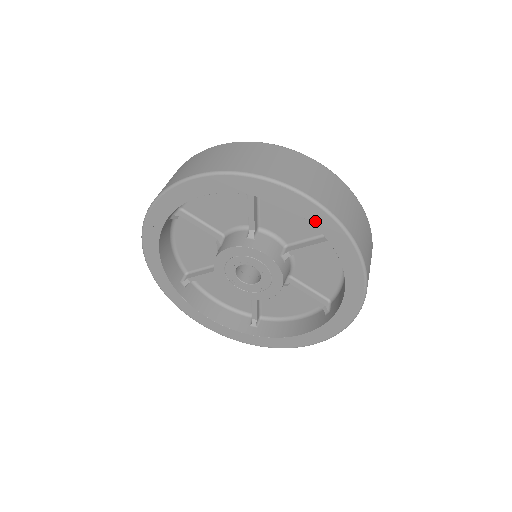
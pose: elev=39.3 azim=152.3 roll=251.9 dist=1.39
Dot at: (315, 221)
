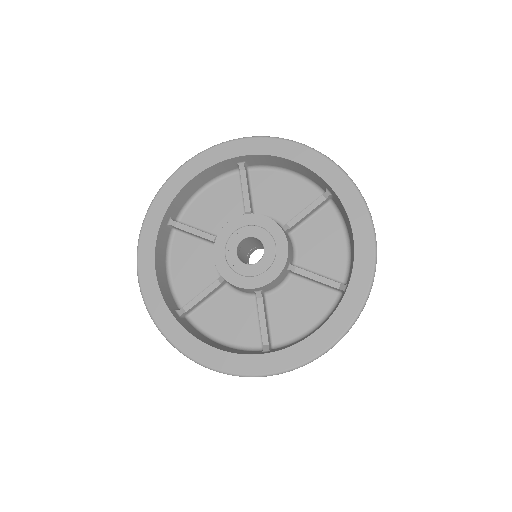
Dot at: (359, 248)
